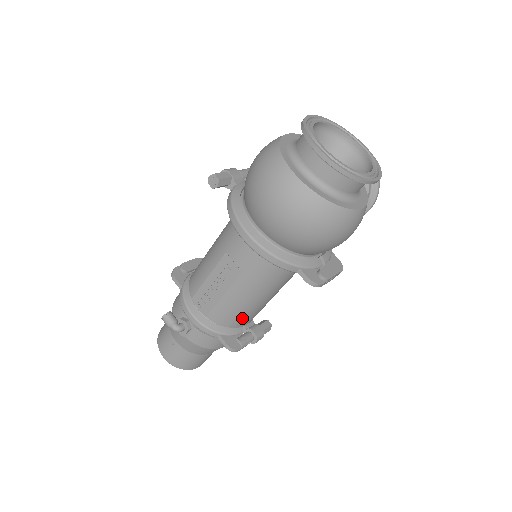
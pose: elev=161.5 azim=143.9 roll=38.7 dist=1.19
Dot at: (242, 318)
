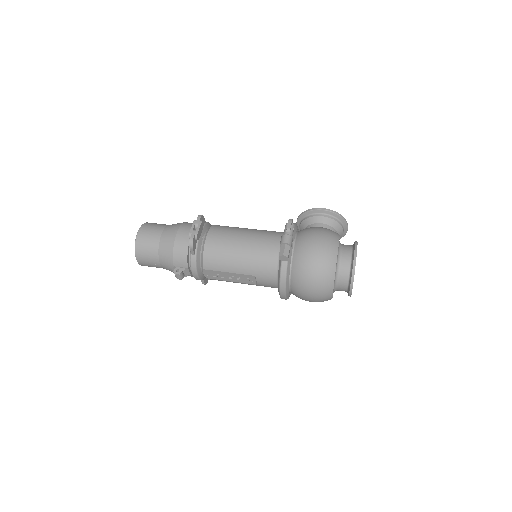
Dot at: occluded
